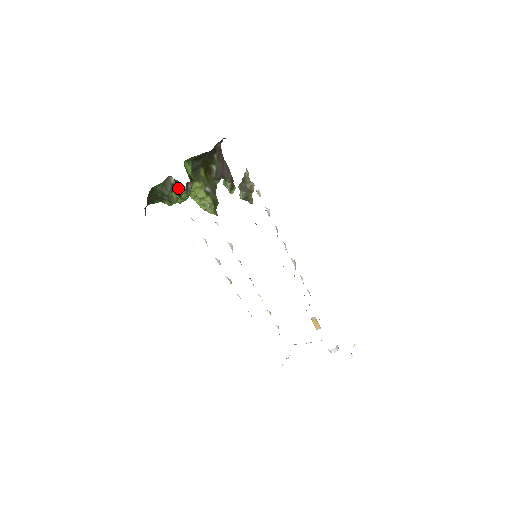
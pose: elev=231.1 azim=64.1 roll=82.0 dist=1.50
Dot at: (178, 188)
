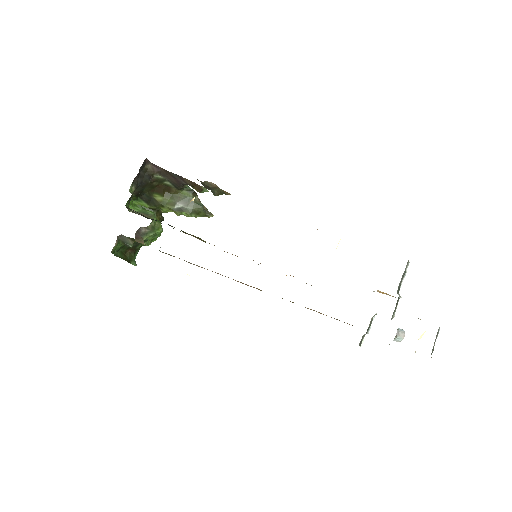
Dot at: (134, 239)
